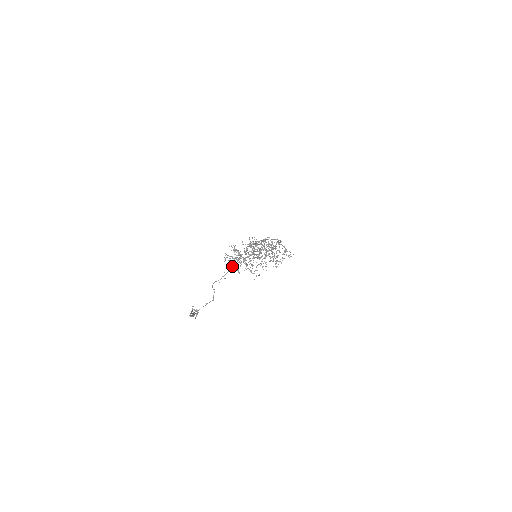
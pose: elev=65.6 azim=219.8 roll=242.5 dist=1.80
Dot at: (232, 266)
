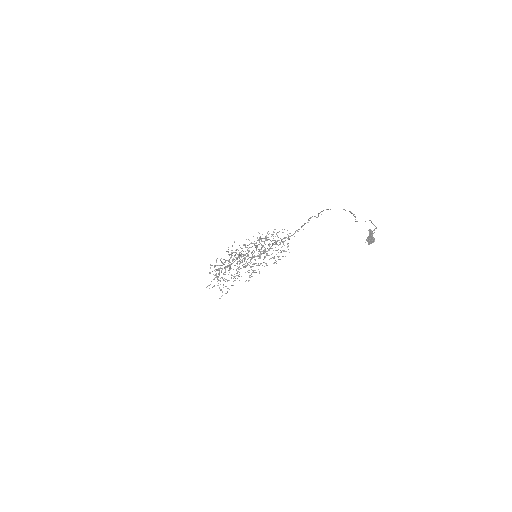
Dot at: (351, 212)
